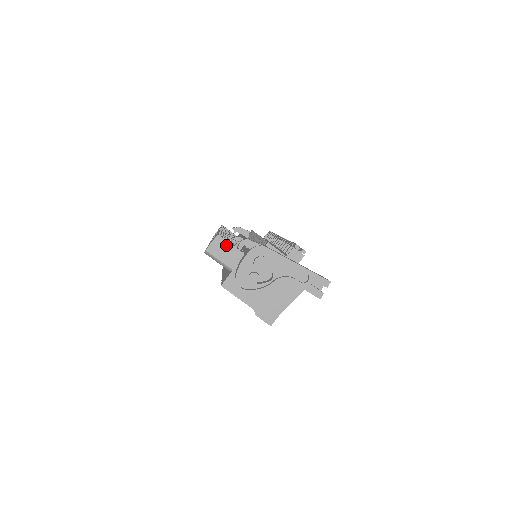
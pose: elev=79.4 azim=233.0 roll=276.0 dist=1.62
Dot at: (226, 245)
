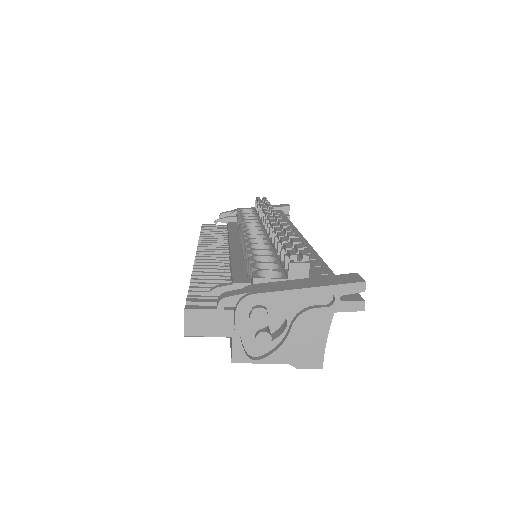
Dot at: (204, 314)
